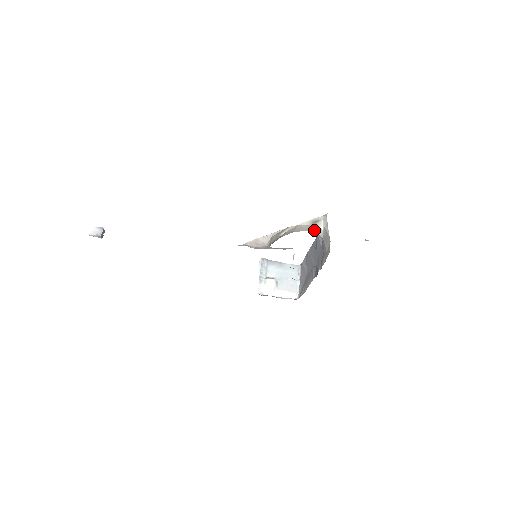
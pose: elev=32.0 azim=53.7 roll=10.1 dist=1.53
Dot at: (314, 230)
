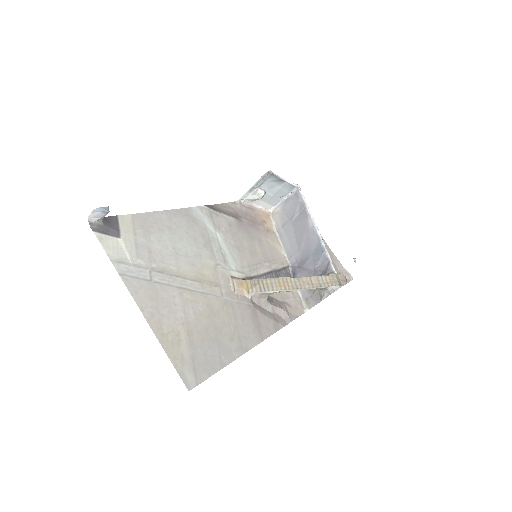
Dot at: occluded
